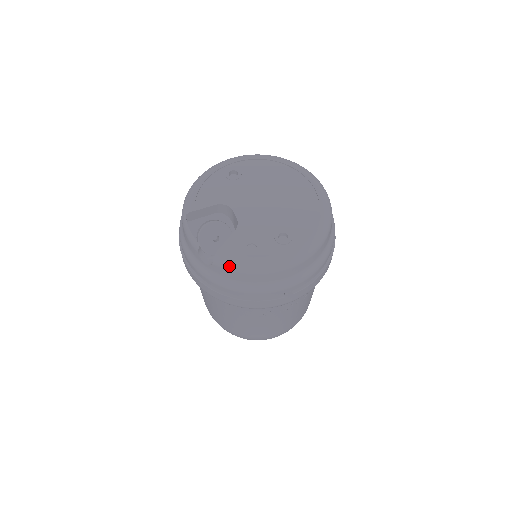
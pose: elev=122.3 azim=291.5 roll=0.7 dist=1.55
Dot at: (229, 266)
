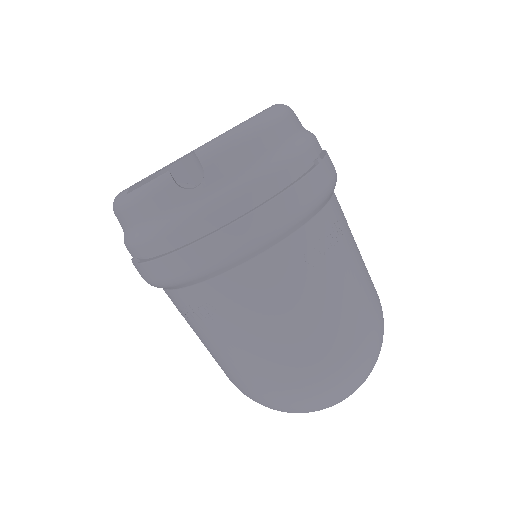
Dot at: (223, 146)
